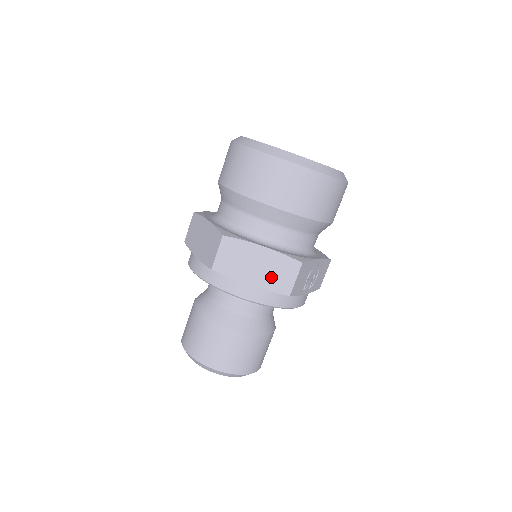
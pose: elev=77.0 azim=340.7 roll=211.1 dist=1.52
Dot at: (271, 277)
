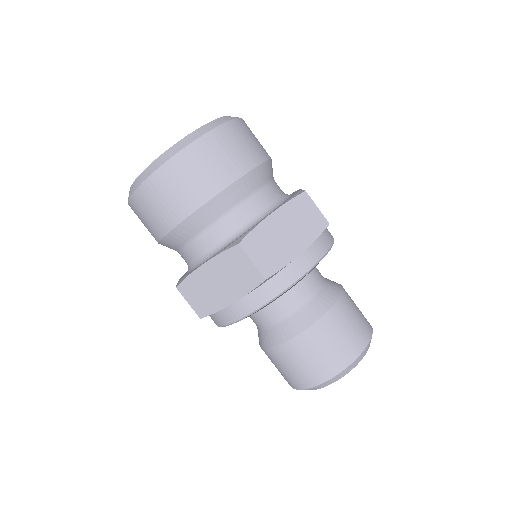
Dot at: (304, 228)
